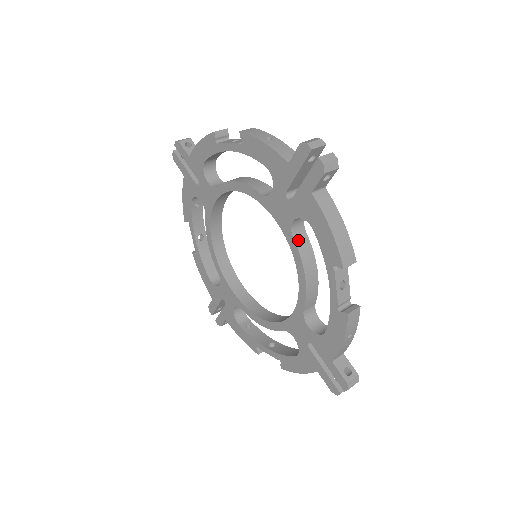
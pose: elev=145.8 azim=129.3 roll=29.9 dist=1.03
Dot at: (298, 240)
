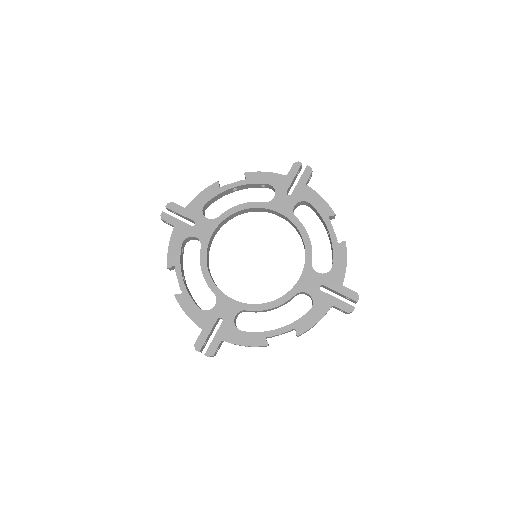
Dot at: (297, 219)
